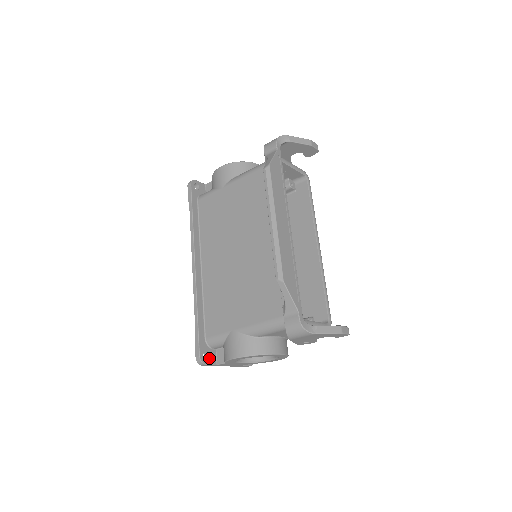
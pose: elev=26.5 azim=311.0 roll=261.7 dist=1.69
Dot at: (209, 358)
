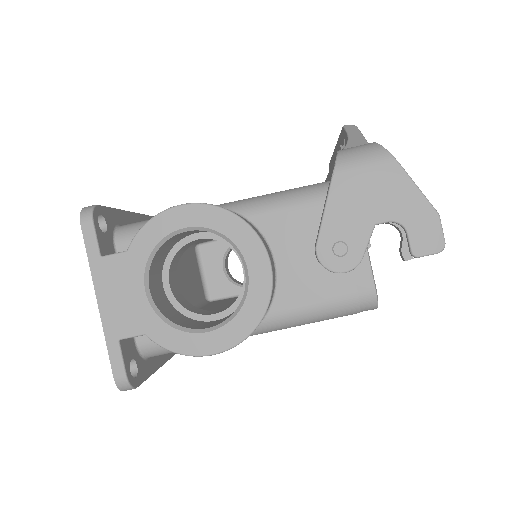
Dot at: (102, 233)
